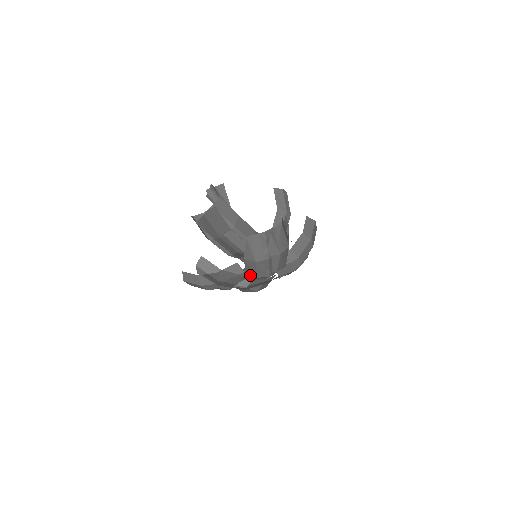
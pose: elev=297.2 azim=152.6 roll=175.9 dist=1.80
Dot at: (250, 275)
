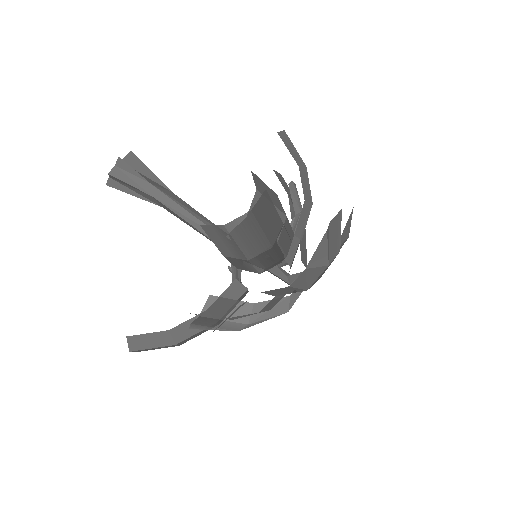
Dot at: (294, 290)
